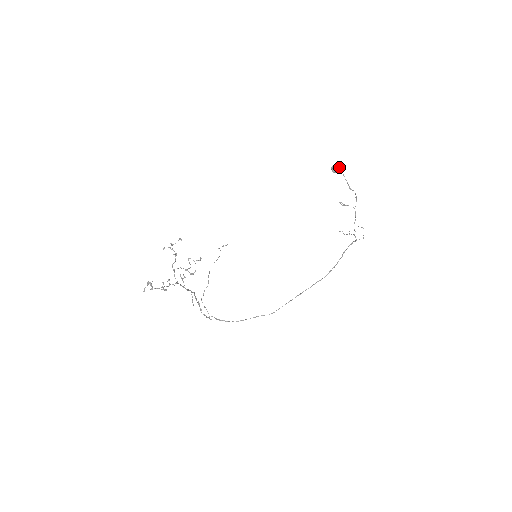
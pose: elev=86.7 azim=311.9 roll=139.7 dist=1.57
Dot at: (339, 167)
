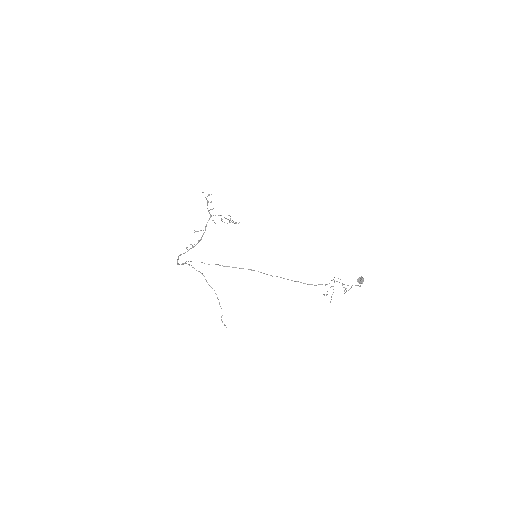
Dot at: occluded
